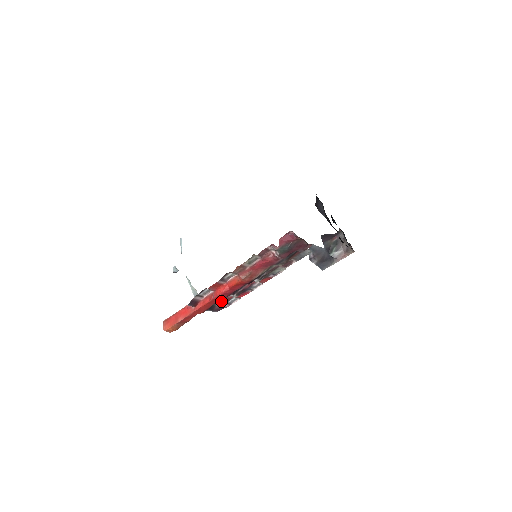
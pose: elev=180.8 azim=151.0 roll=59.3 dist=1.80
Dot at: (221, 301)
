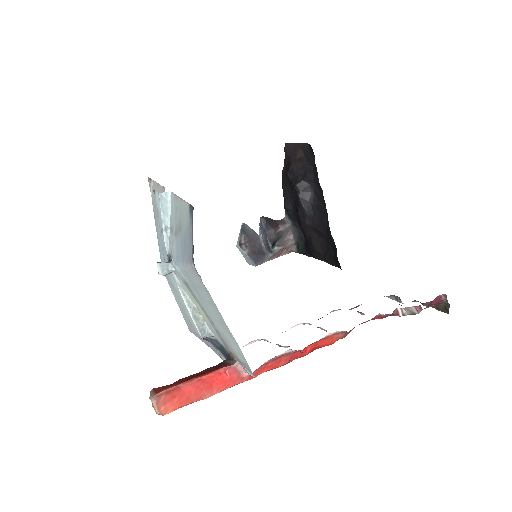
Dot at: occluded
